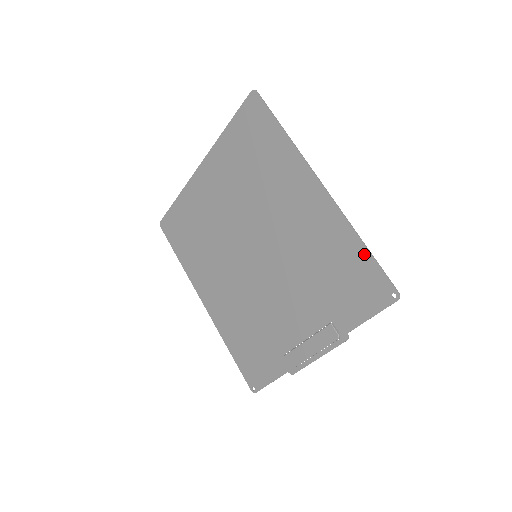
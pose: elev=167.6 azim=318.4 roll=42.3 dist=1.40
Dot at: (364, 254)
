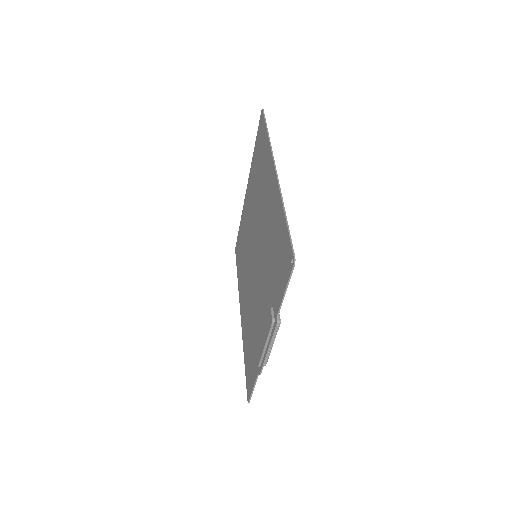
Dot at: (284, 224)
